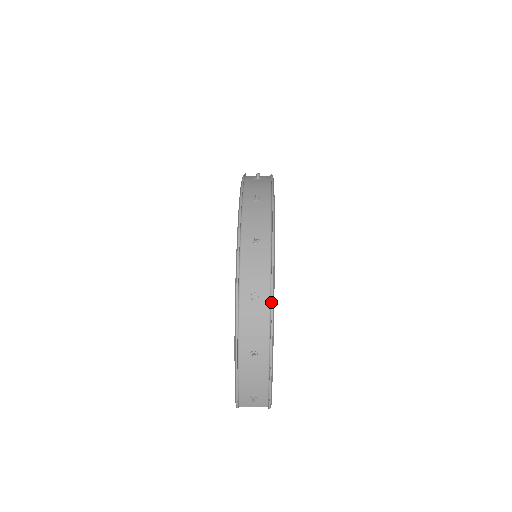
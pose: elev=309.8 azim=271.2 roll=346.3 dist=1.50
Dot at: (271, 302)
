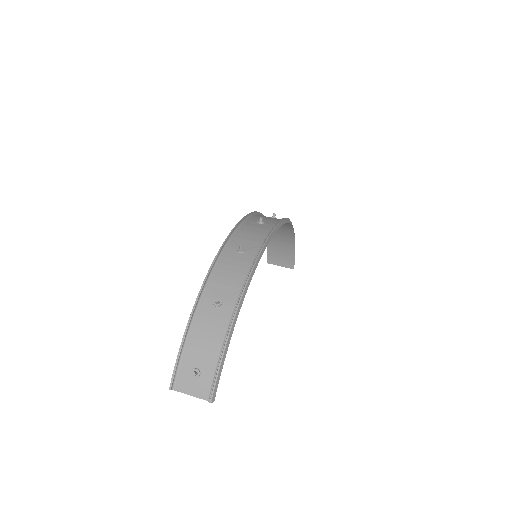
Dot at: (256, 255)
